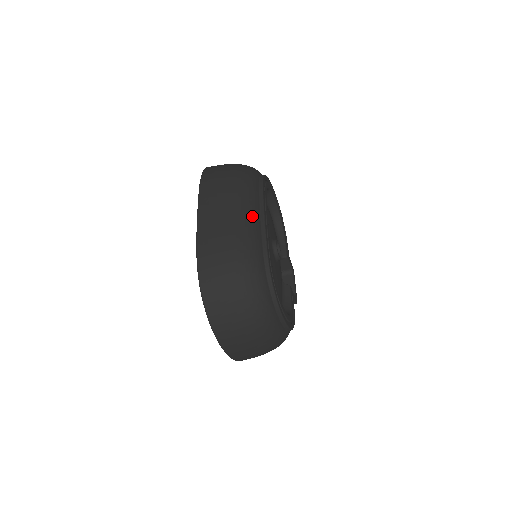
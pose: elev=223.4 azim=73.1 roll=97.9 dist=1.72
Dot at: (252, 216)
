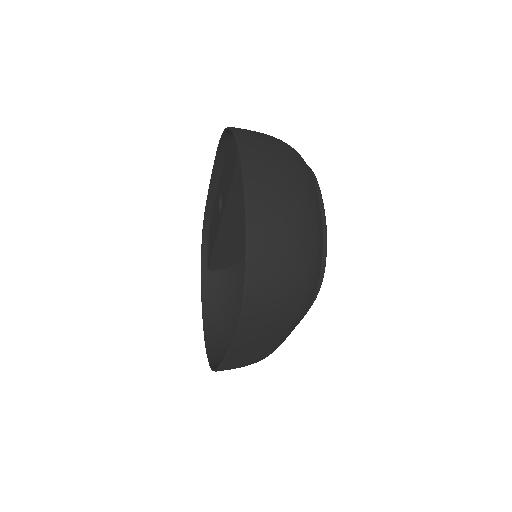
Dot at: occluded
